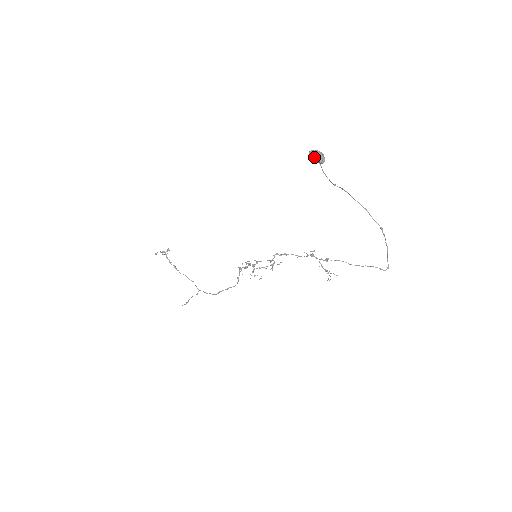
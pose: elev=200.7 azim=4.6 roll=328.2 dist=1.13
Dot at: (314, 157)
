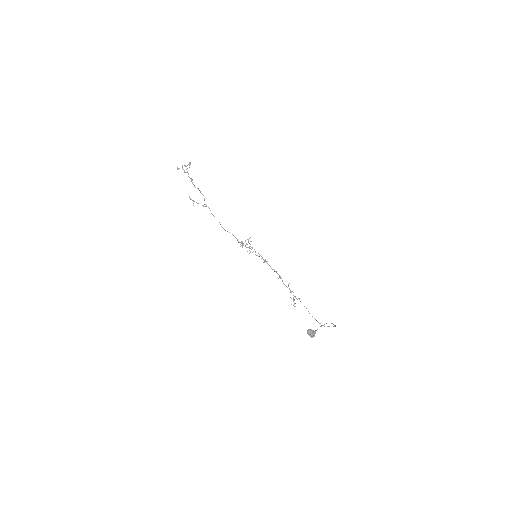
Dot at: (309, 335)
